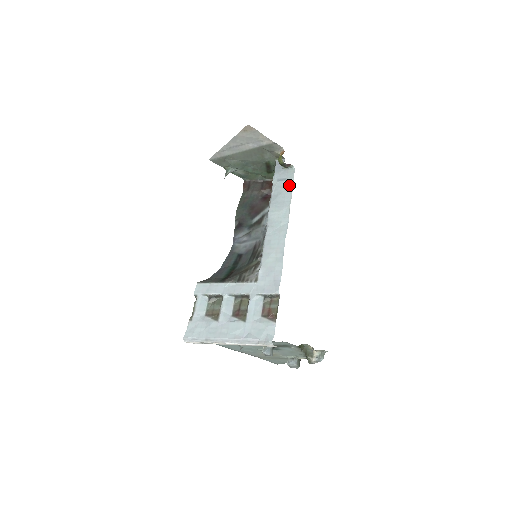
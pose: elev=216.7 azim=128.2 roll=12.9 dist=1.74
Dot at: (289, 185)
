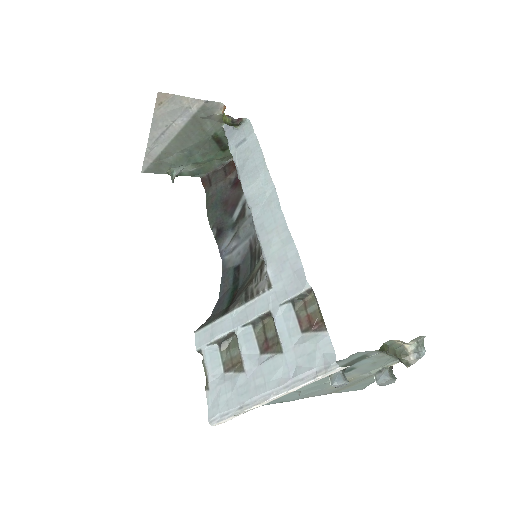
Dot at: (252, 143)
